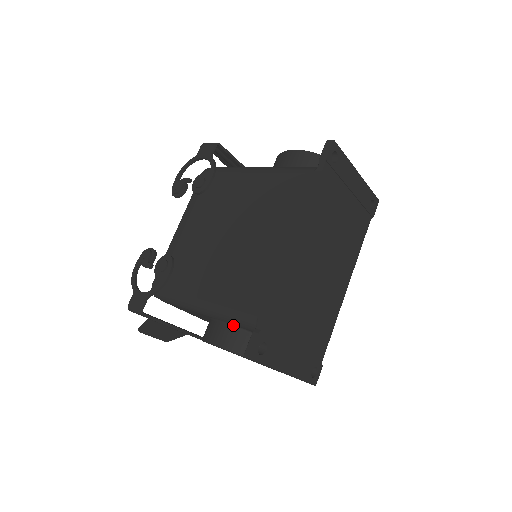
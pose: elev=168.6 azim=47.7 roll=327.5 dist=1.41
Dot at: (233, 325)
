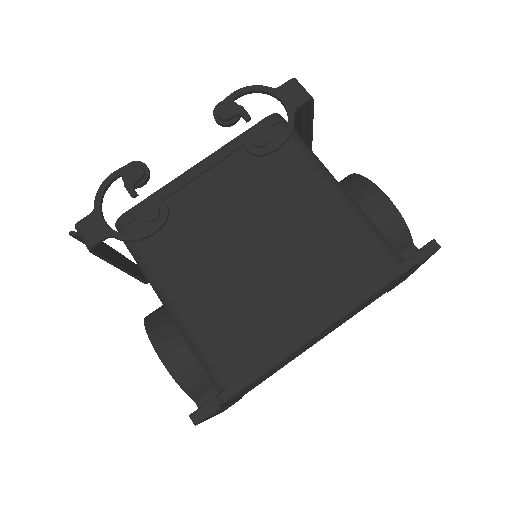
Dot at: (193, 353)
